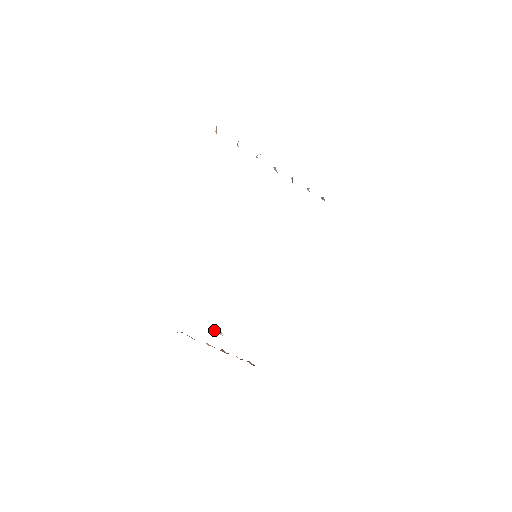
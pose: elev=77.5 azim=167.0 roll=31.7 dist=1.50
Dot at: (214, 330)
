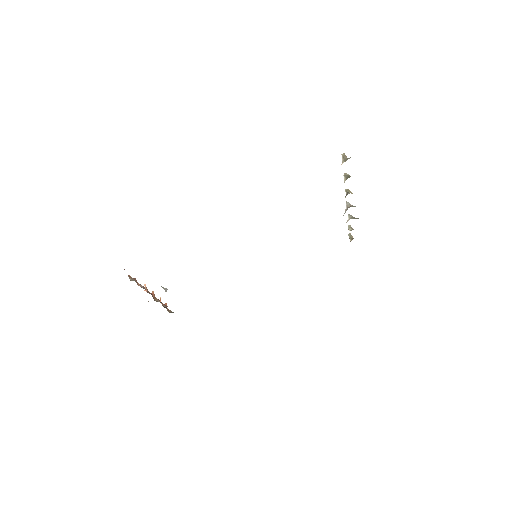
Dot at: (163, 287)
